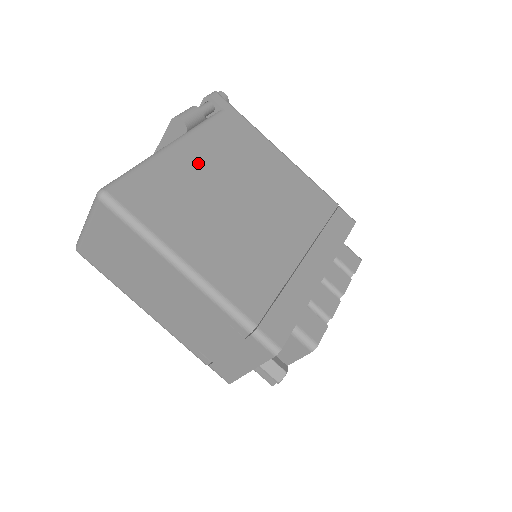
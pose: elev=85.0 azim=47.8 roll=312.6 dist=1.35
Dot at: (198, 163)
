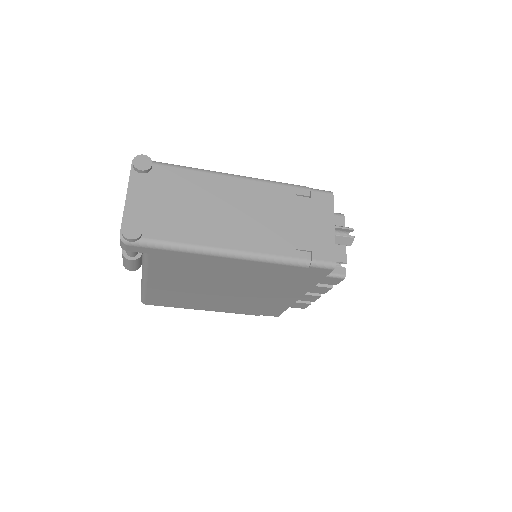
Dot at: (169, 285)
